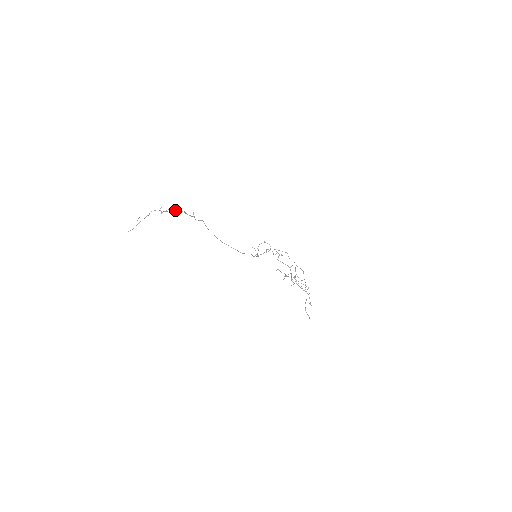
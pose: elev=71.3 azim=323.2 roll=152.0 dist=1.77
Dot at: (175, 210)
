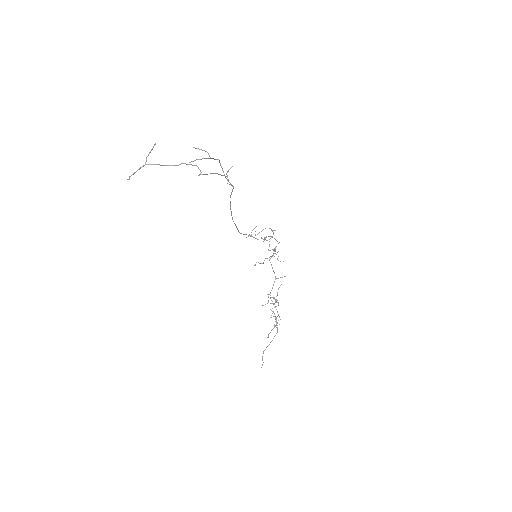
Dot at: occluded
